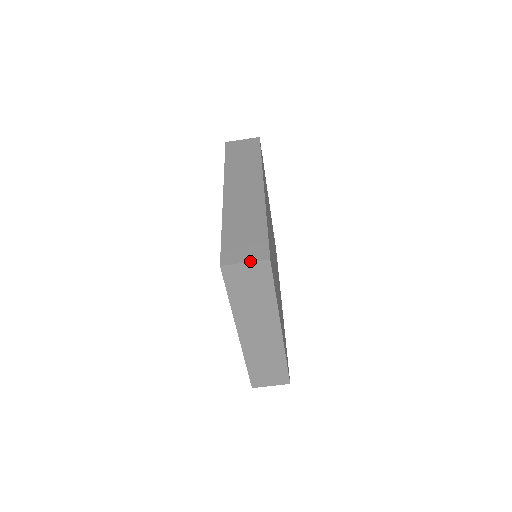
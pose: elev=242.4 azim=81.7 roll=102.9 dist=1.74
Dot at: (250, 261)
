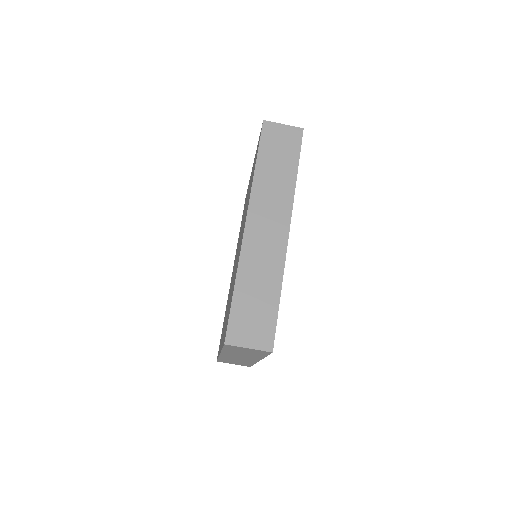
Dot at: (254, 348)
